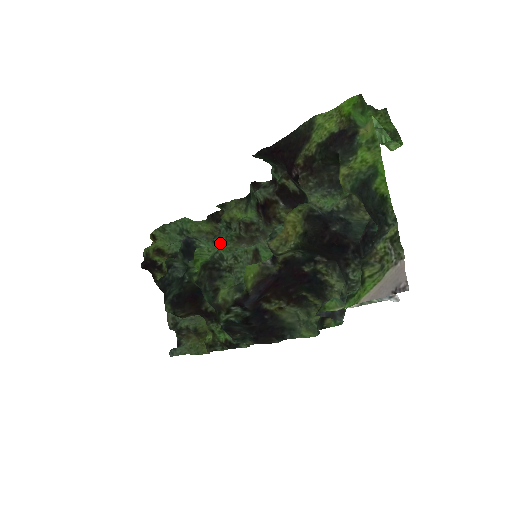
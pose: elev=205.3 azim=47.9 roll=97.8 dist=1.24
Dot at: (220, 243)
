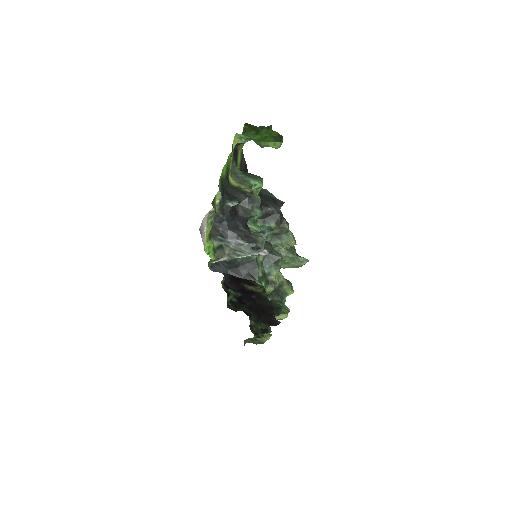
Dot at: occluded
